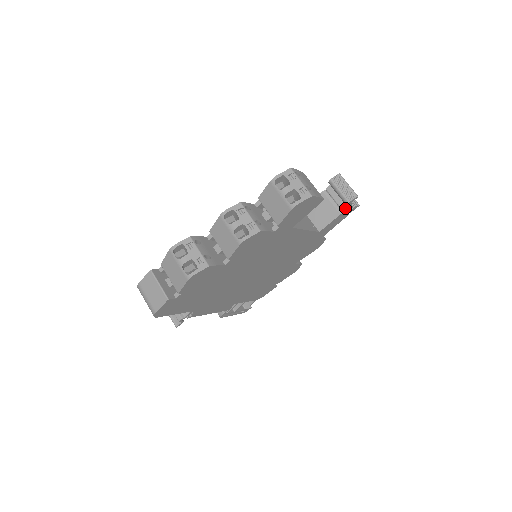
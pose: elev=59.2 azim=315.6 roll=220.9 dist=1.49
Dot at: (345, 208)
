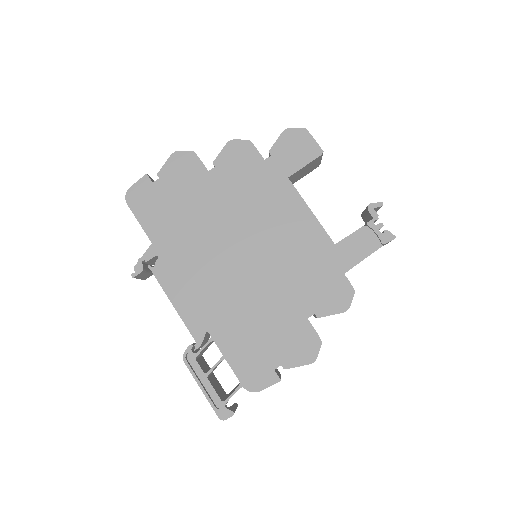
Dot at: (370, 221)
